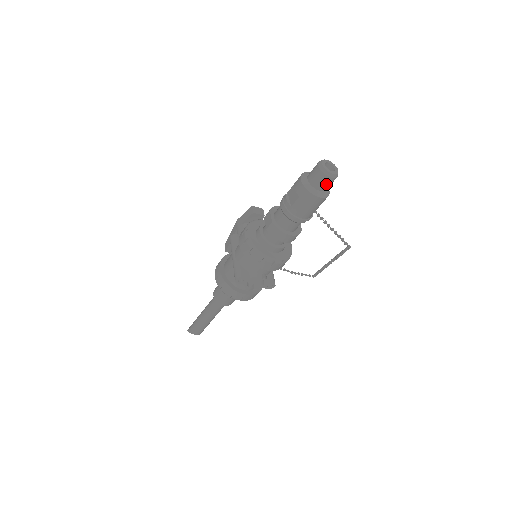
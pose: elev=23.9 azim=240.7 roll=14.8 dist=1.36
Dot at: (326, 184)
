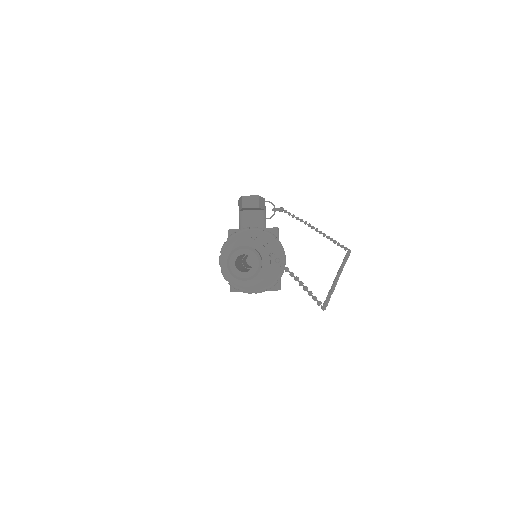
Dot at: occluded
